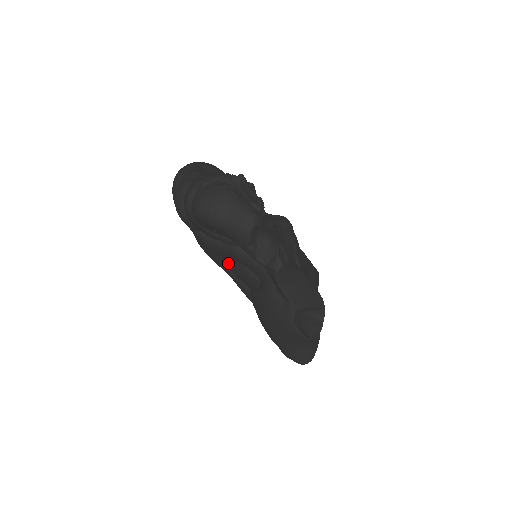
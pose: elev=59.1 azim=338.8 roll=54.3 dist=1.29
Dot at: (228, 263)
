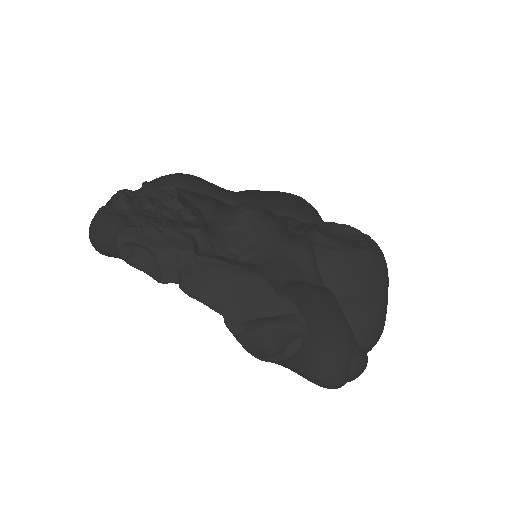
Dot at: occluded
